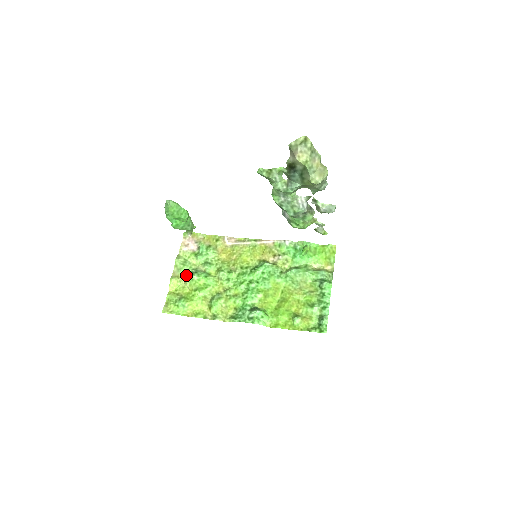
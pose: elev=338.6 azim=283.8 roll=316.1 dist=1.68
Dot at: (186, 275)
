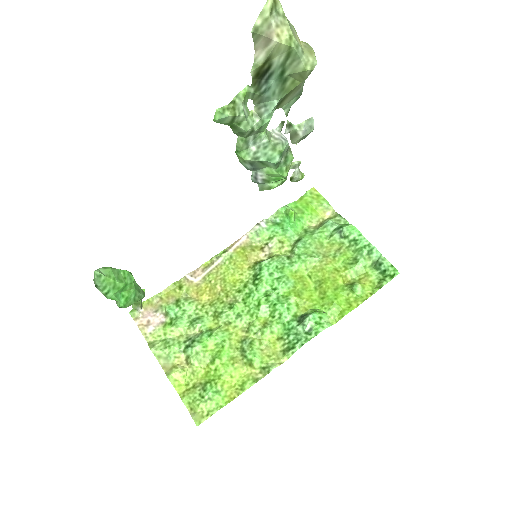
Dot at: (182, 356)
